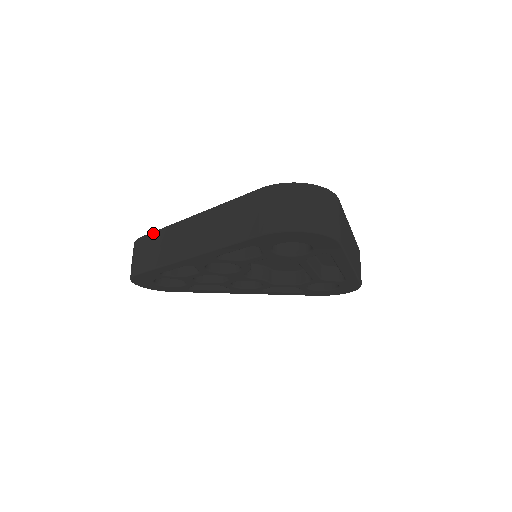
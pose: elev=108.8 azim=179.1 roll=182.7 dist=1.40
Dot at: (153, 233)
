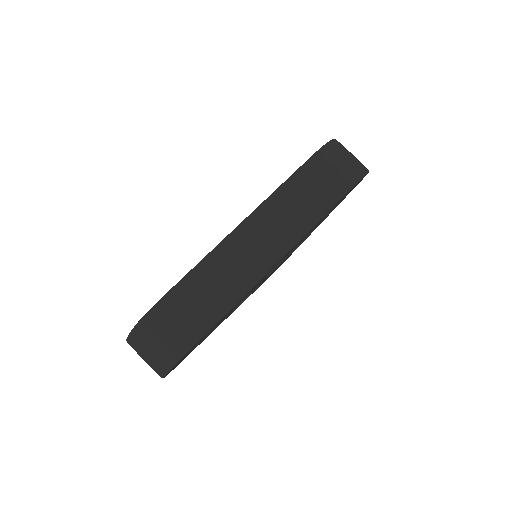
Dot at: (185, 279)
